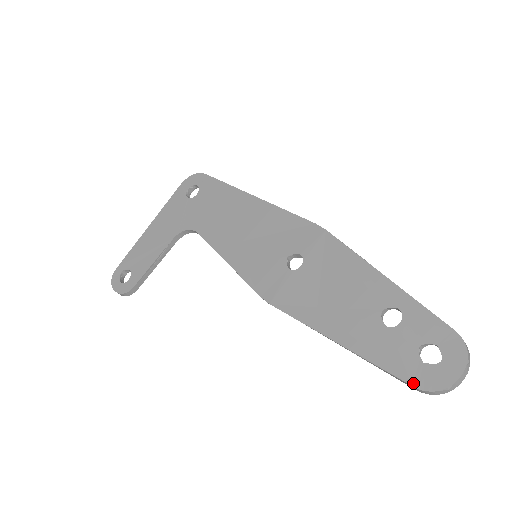
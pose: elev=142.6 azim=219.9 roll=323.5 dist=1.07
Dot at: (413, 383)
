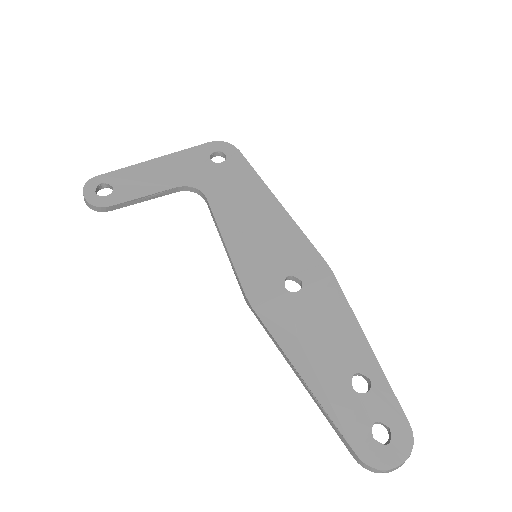
Dot at: (357, 451)
